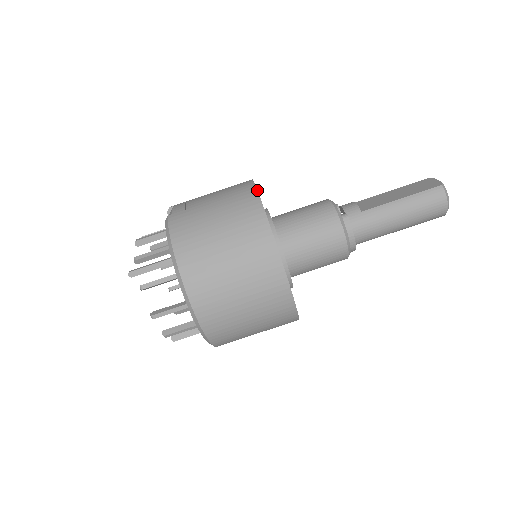
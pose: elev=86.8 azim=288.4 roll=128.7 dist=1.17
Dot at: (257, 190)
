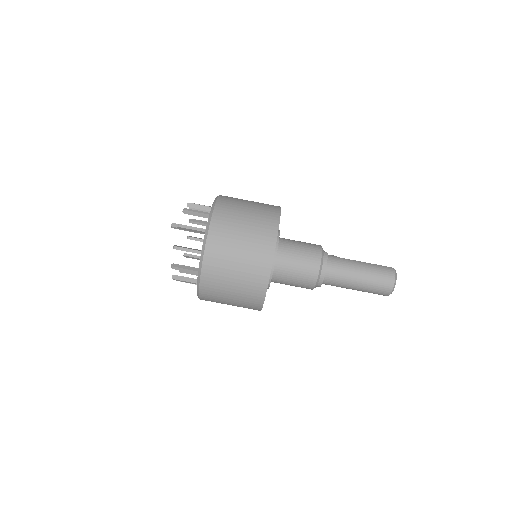
Dot at: occluded
